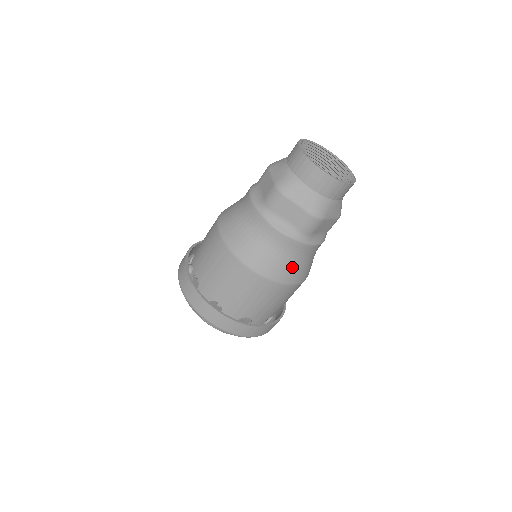
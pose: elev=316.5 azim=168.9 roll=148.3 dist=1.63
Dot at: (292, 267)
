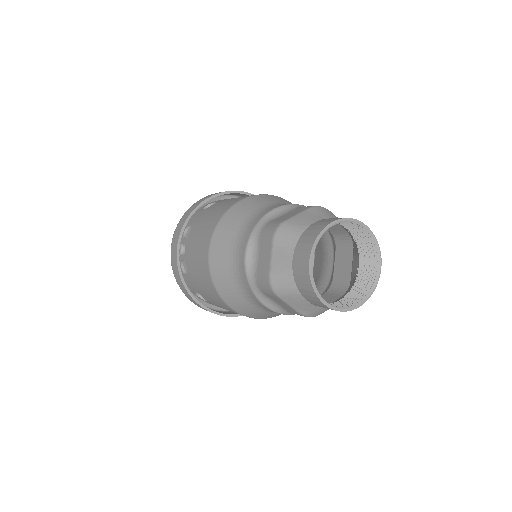
Dot at: (279, 314)
